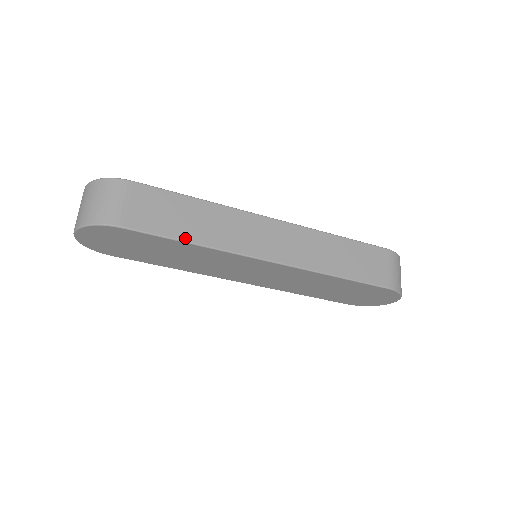
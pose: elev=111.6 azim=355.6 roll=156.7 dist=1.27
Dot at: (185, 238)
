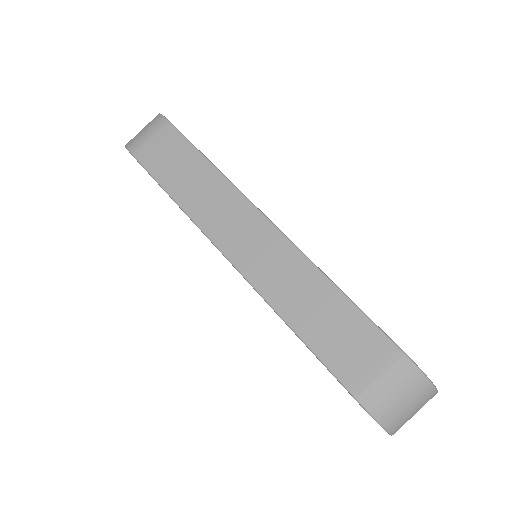
Dot at: (170, 190)
